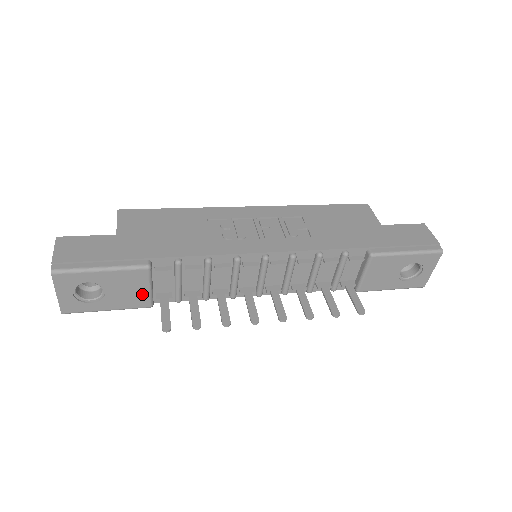
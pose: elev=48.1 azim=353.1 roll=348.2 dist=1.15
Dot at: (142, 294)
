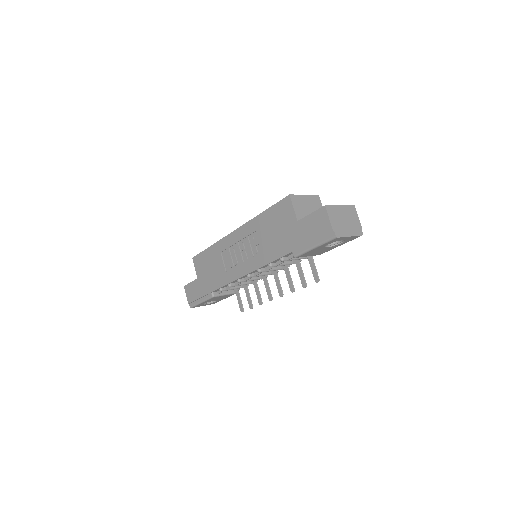
Dot at: occluded
